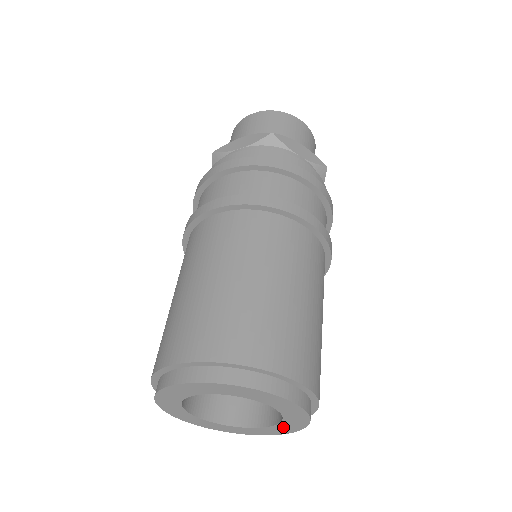
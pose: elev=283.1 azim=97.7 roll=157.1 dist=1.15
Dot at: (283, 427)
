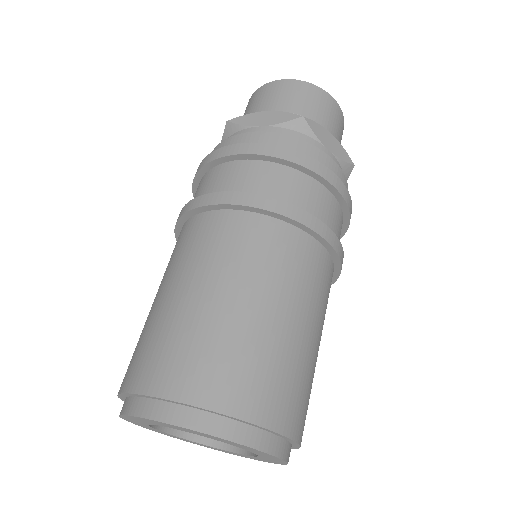
Dot at: (254, 458)
